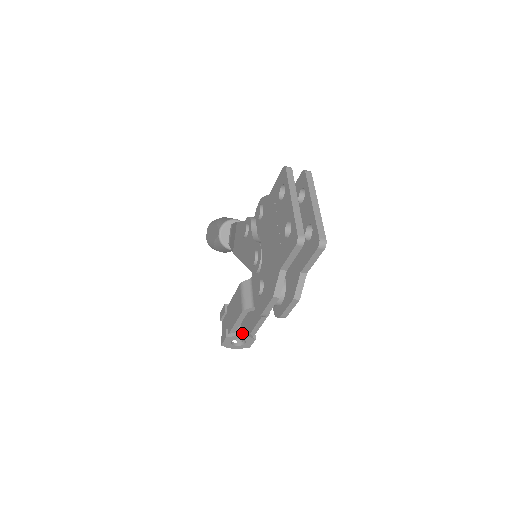
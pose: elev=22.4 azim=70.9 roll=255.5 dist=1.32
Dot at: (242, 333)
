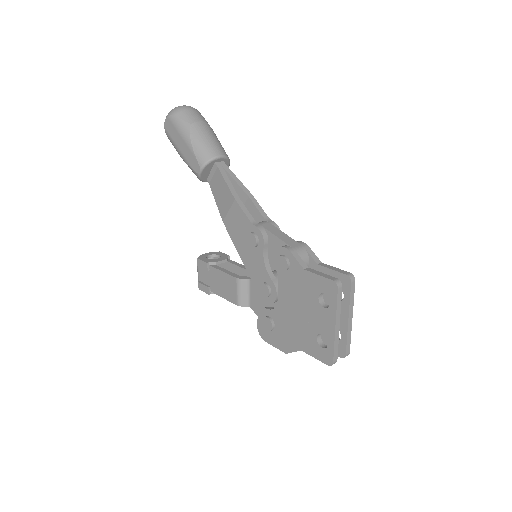
Dot at: occluded
